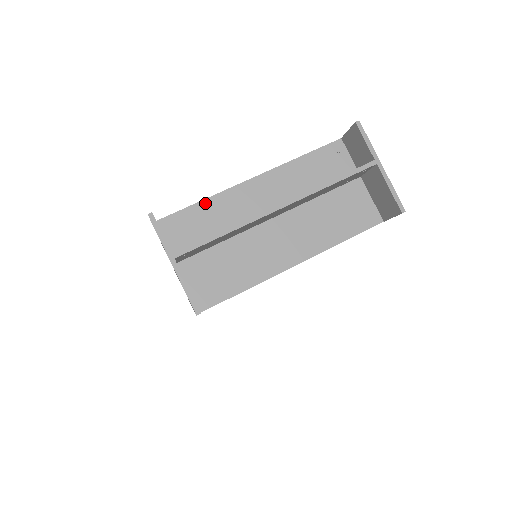
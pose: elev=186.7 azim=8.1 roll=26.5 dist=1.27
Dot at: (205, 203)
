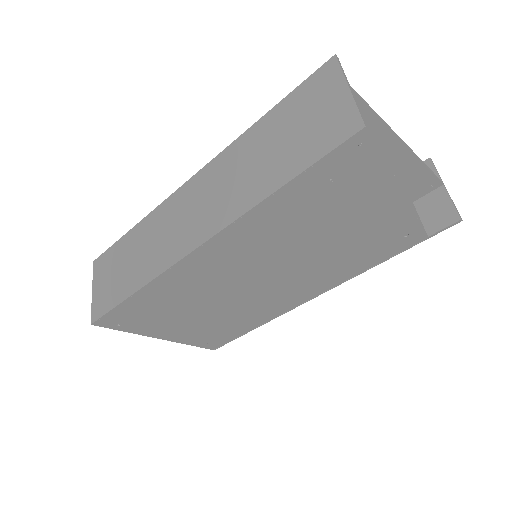
Dot at: occluded
